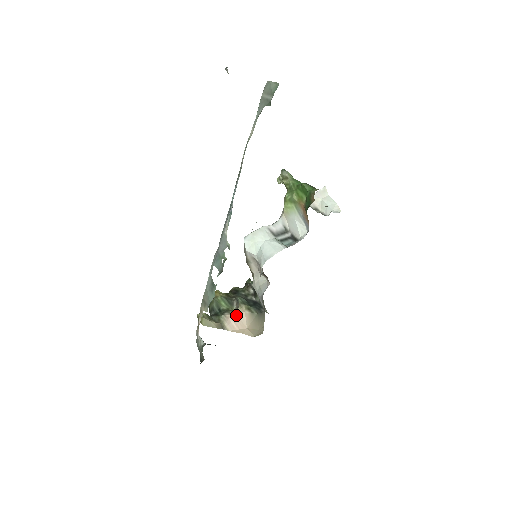
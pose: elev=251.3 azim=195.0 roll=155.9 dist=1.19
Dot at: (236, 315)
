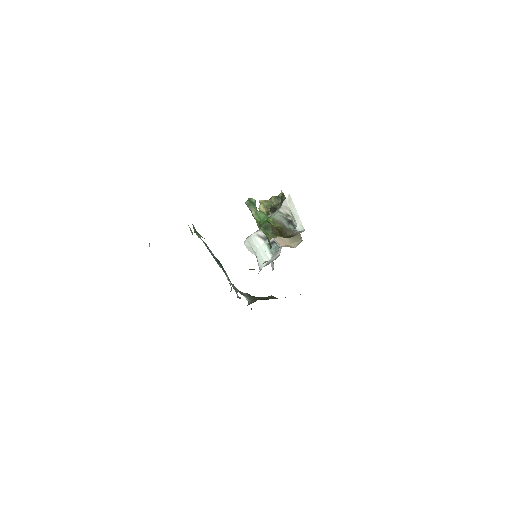
Dot at: (277, 237)
